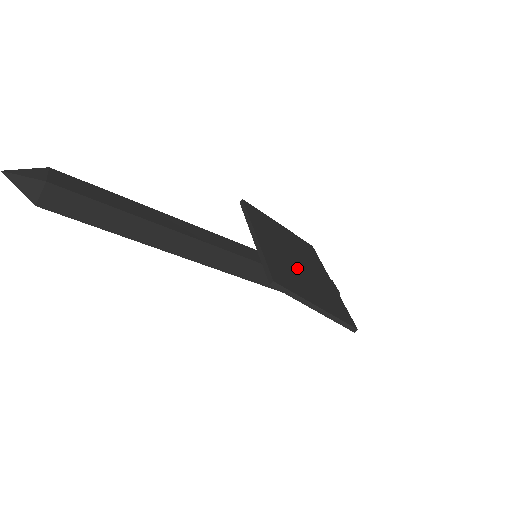
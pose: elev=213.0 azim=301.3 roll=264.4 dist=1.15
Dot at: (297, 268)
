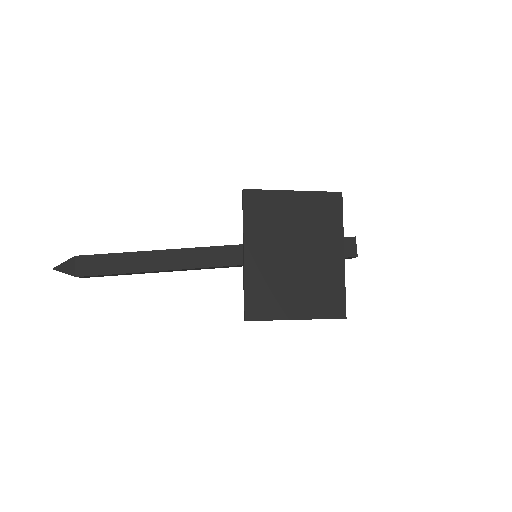
Dot at: (289, 271)
